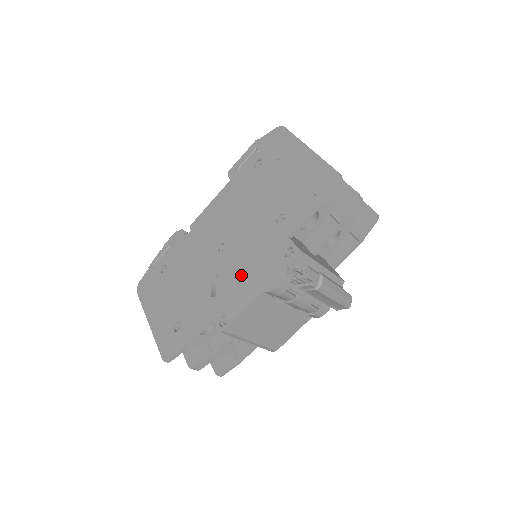
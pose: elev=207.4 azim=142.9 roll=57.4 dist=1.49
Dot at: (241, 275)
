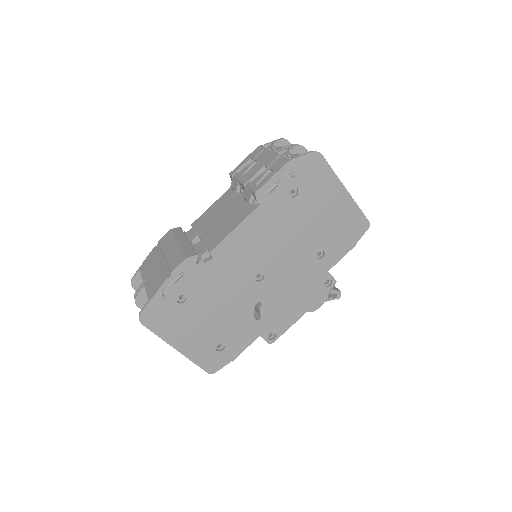
Dot at: (286, 301)
